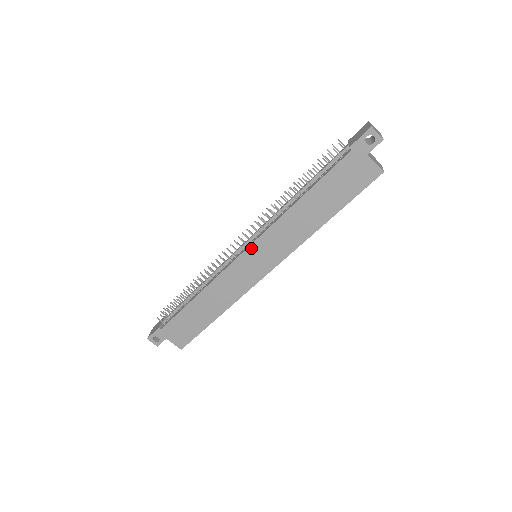
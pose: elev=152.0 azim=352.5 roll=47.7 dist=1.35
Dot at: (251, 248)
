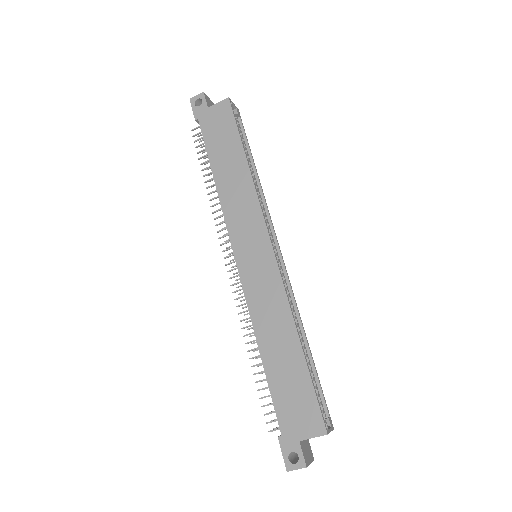
Dot at: (235, 249)
